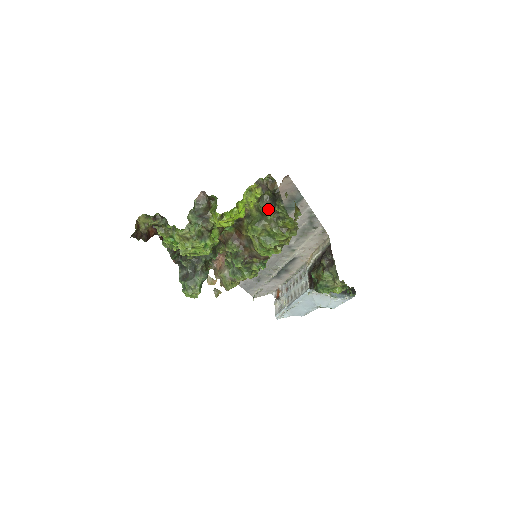
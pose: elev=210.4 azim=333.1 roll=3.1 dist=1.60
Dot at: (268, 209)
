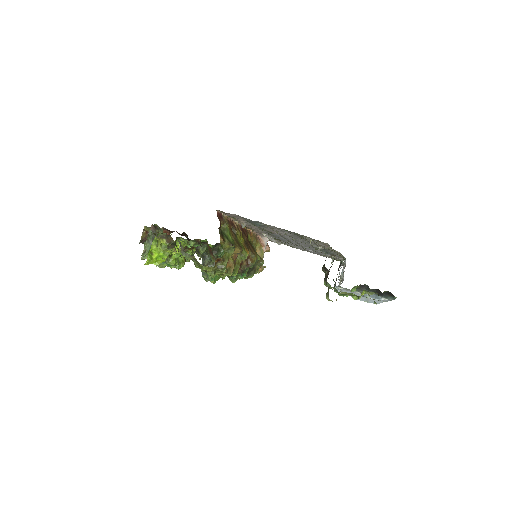
Dot at: (183, 253)
